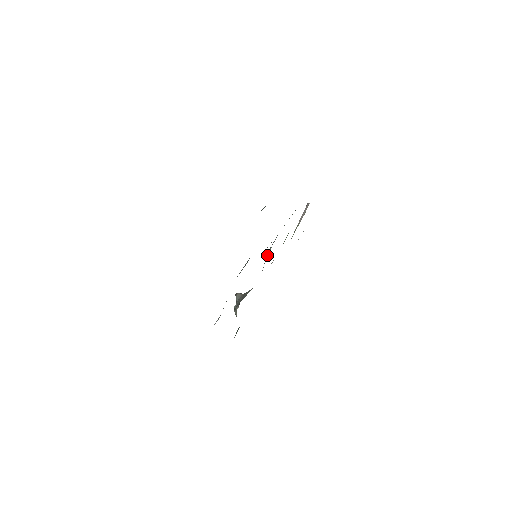
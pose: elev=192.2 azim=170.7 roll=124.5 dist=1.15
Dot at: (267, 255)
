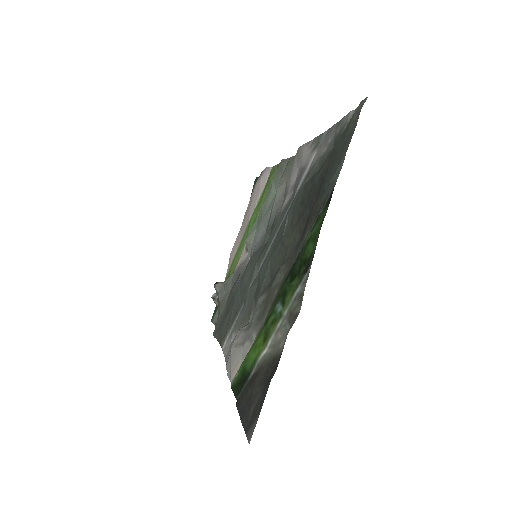
Dot at: (251, 243)
